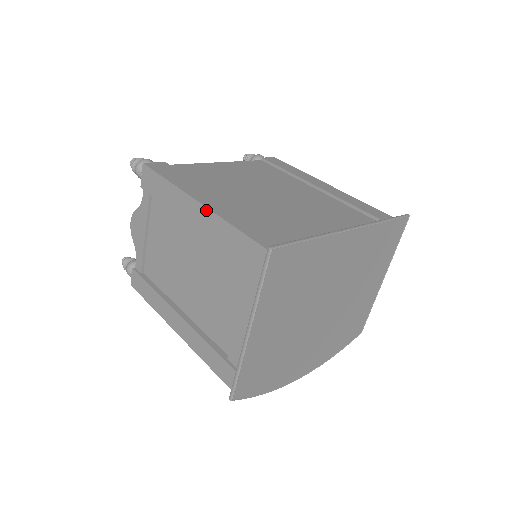
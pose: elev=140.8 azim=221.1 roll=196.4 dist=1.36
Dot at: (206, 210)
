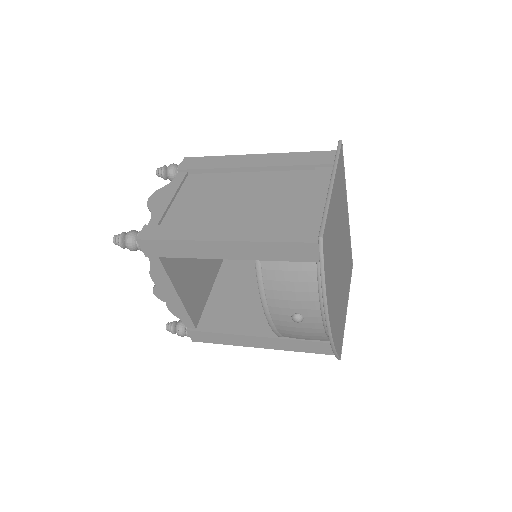
Dot at: (266, 155)
